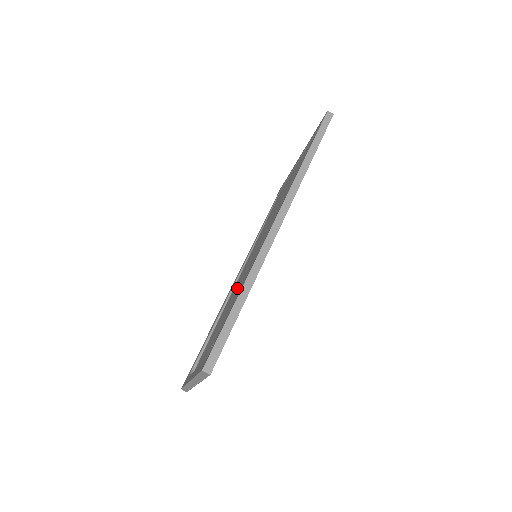
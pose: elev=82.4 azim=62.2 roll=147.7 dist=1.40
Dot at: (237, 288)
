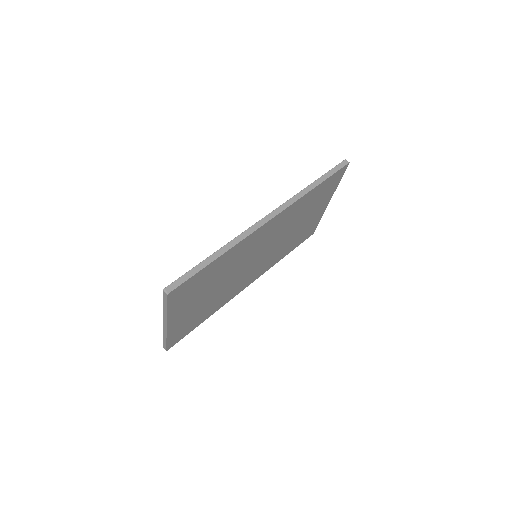
Dot at: occluded
